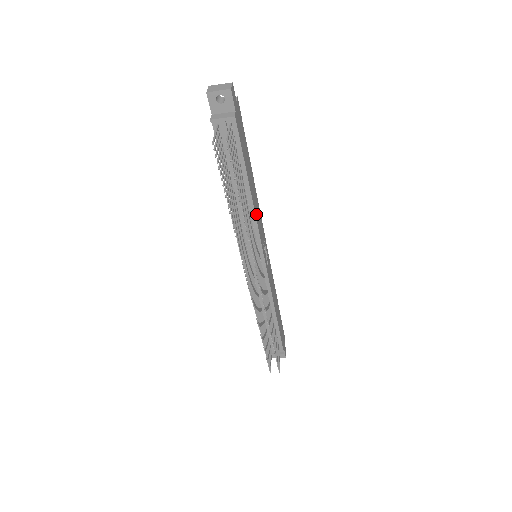
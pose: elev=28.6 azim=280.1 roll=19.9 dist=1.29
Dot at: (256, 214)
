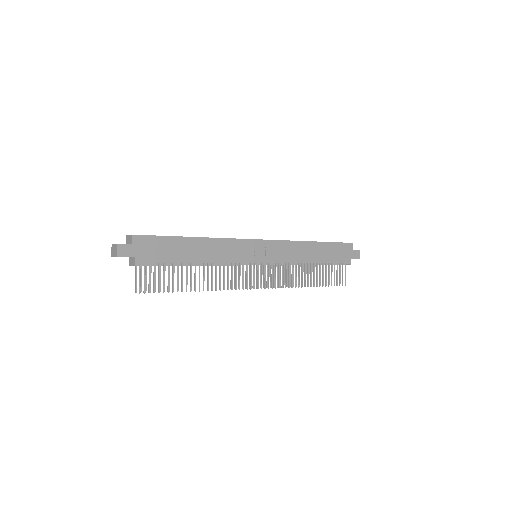
Dot at: (221, 258)
